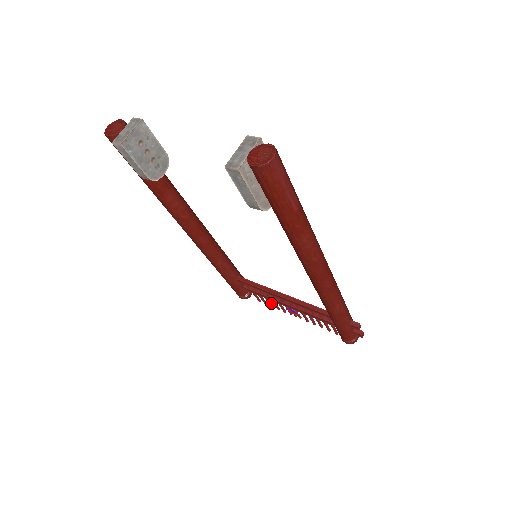
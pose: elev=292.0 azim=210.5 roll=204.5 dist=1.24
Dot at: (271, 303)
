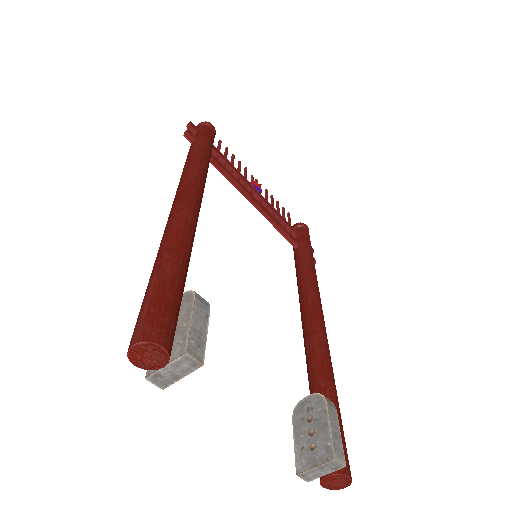
Dot at: occluded
